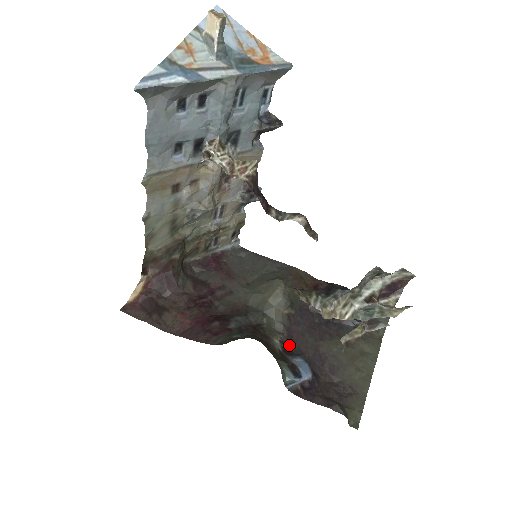
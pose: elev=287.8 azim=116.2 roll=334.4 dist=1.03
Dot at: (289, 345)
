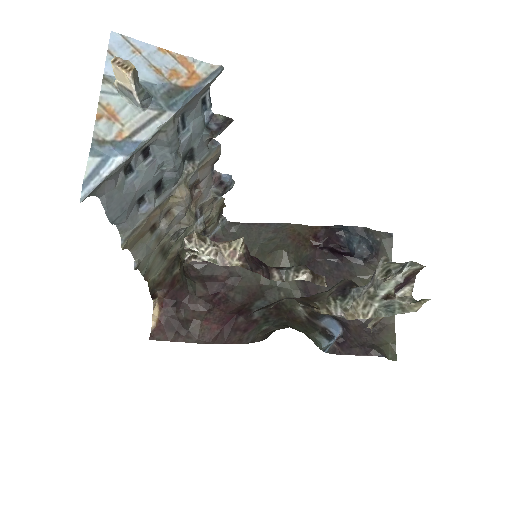
Dot at: occluded
